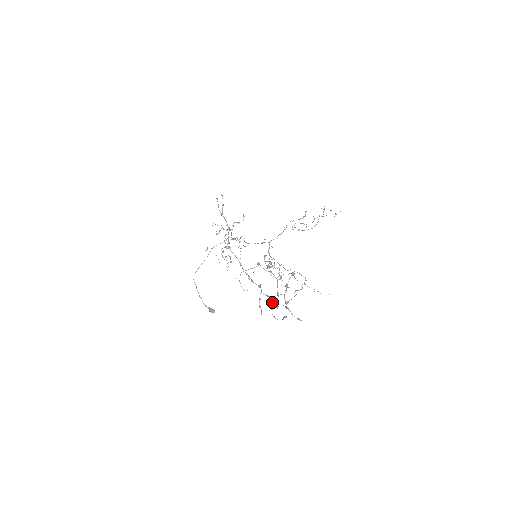
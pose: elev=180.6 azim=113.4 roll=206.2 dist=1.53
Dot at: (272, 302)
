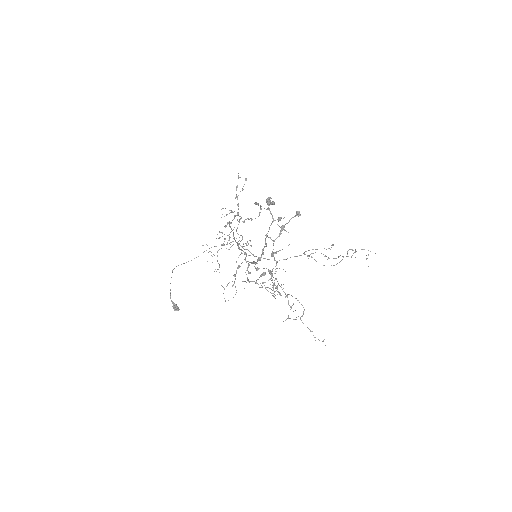
Dot at: (253, 262)
